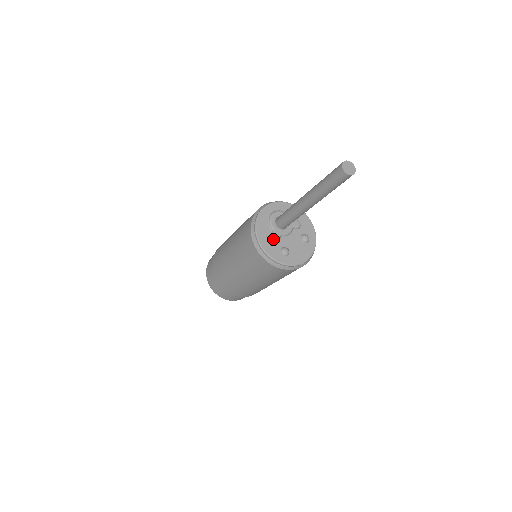
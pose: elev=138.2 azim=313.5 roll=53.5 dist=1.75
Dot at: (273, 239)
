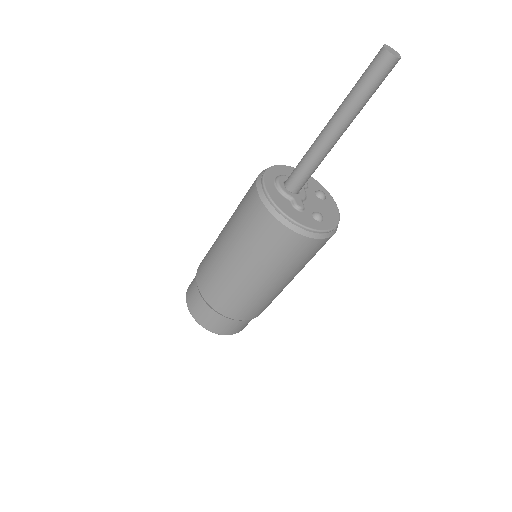
Dot at: (299, 208)
